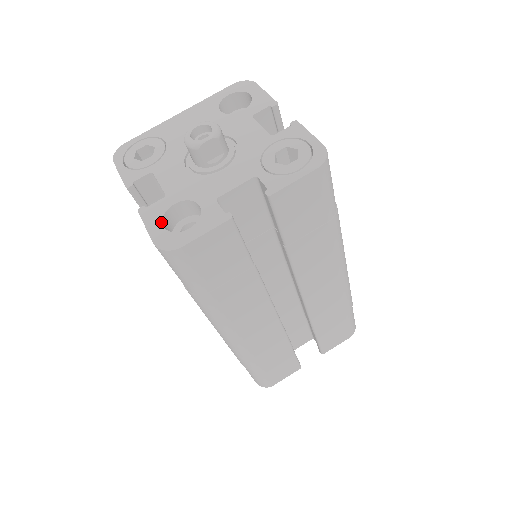
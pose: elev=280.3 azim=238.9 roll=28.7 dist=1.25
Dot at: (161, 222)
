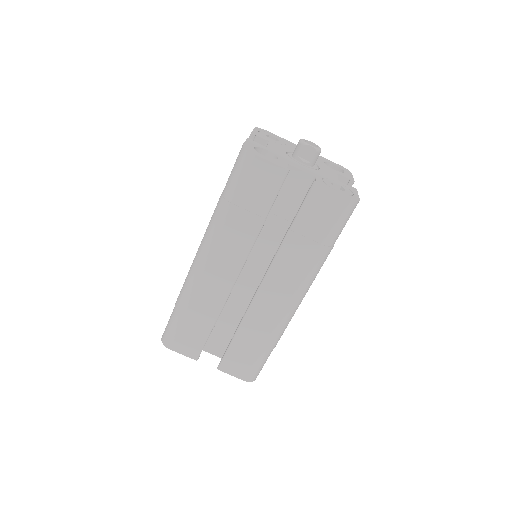
Dot at: (254, 146)
